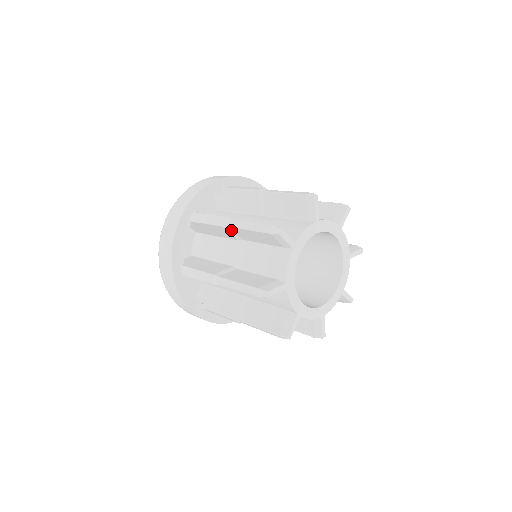
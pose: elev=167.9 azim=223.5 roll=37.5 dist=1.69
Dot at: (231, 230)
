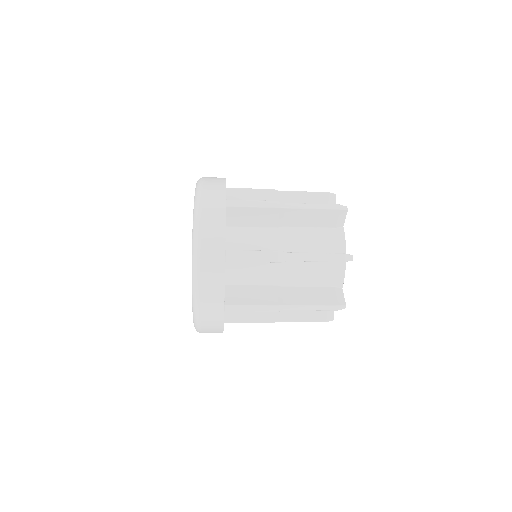
Dot at: occluded
